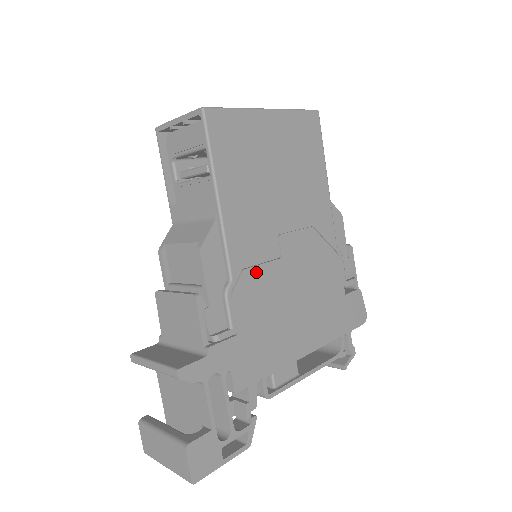
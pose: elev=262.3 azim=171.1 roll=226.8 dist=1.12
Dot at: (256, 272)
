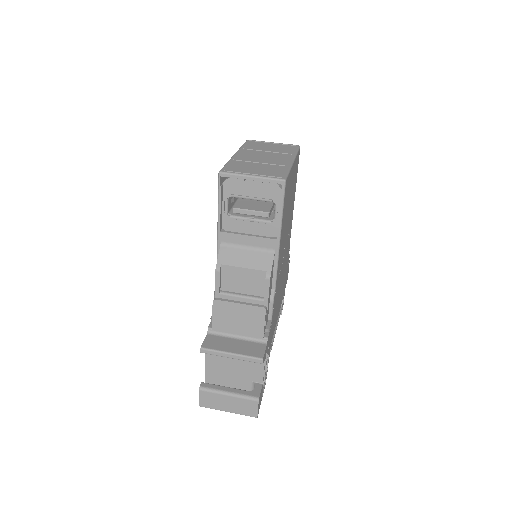
Dot at: occluded
